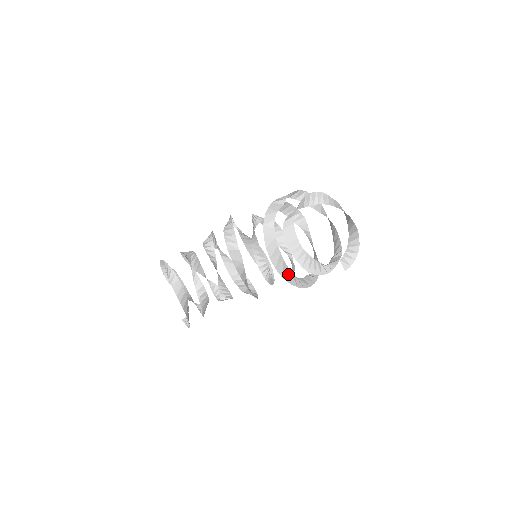
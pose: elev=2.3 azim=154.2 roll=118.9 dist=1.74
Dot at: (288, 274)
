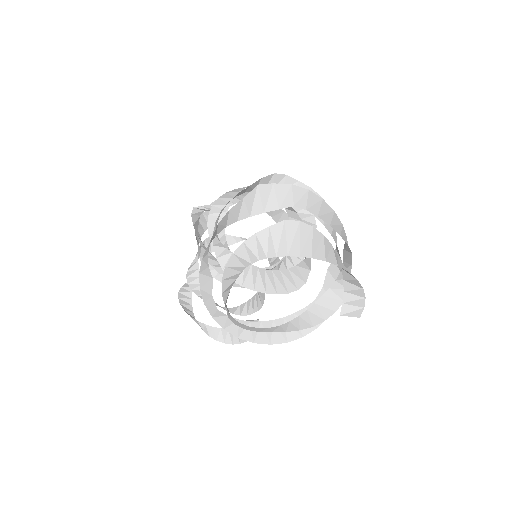
Dot at: occluded
